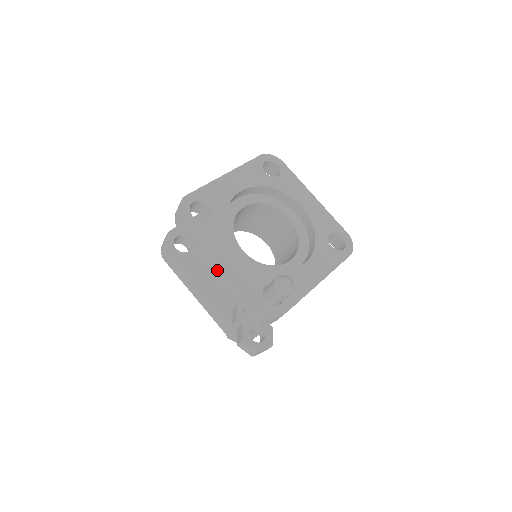
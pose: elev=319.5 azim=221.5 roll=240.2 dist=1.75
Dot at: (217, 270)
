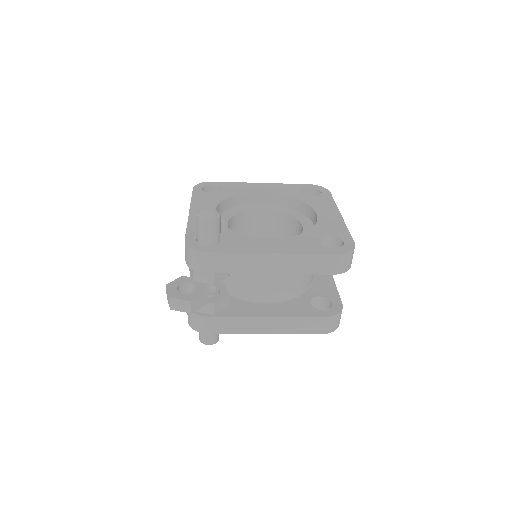
Dot at: occluded
